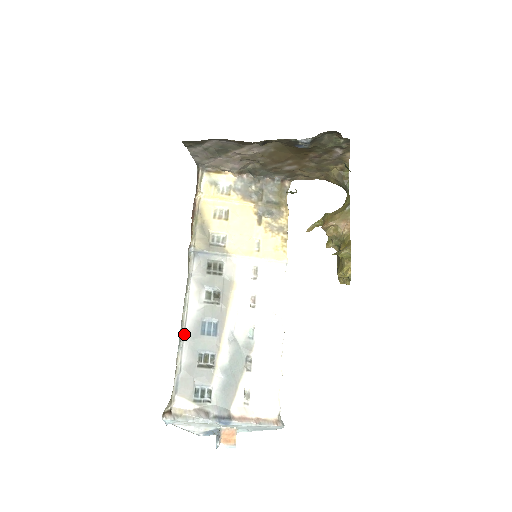
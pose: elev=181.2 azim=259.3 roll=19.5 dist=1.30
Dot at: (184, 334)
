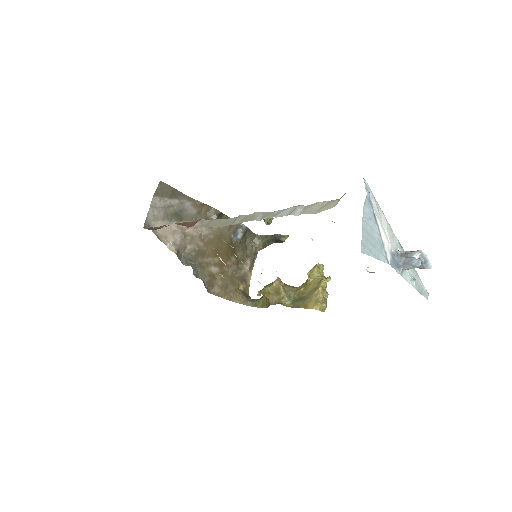
Dot at: (278, 211)
